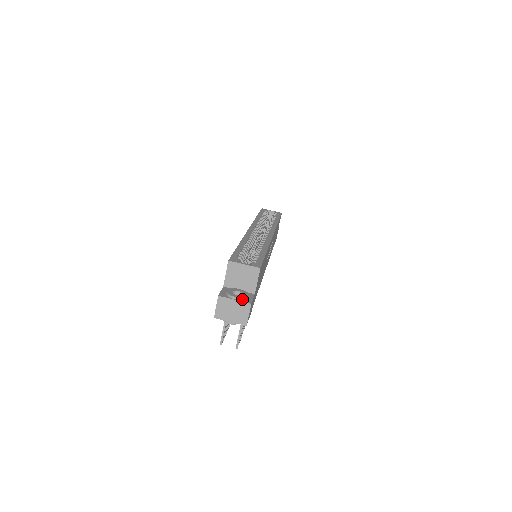
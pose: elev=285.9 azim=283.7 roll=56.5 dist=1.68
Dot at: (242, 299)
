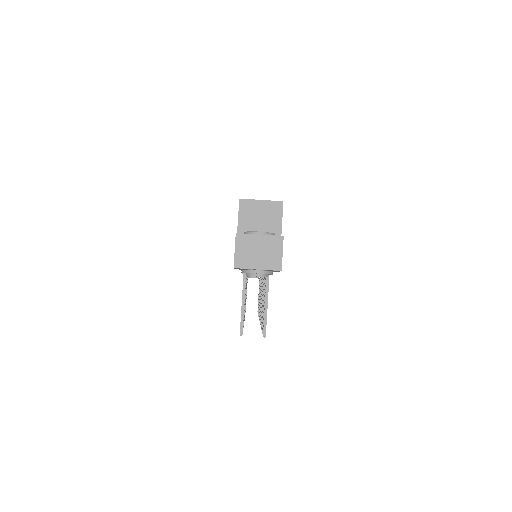
Dot at: (269, 235)
